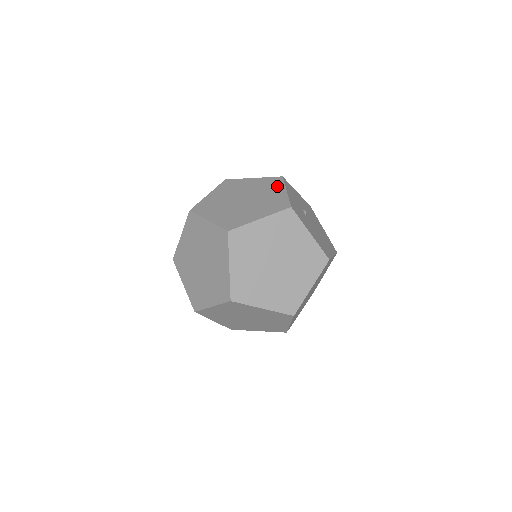
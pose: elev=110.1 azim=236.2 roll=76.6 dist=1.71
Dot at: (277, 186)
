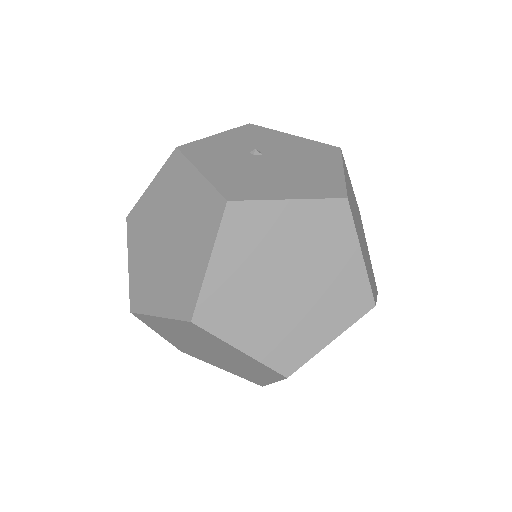
Dot at: occluded
